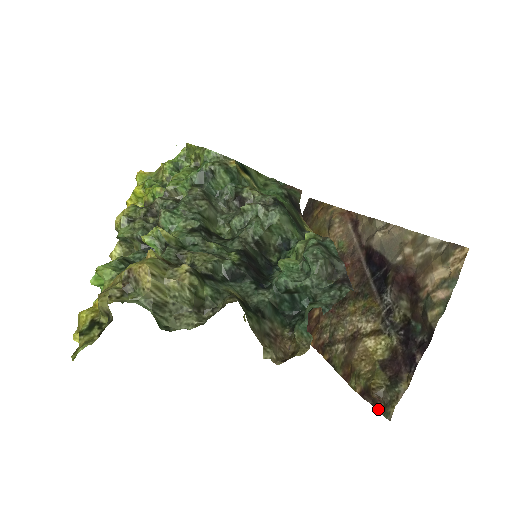
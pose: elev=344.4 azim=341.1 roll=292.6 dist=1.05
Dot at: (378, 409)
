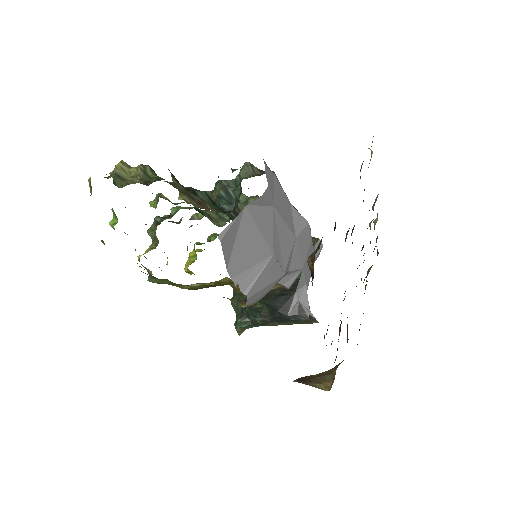
Dot at: occluded
